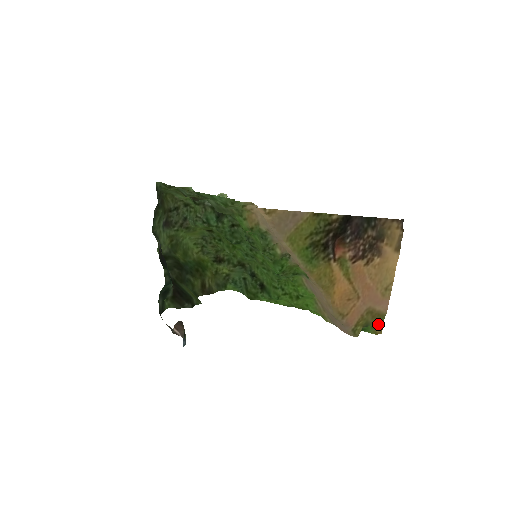
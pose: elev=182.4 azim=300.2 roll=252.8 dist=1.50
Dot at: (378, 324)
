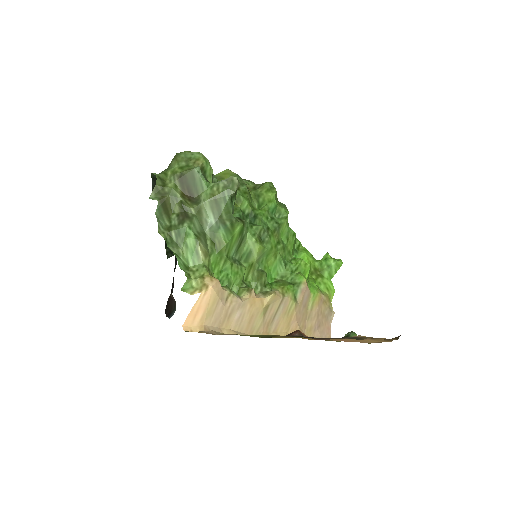
Dot at: occluded
